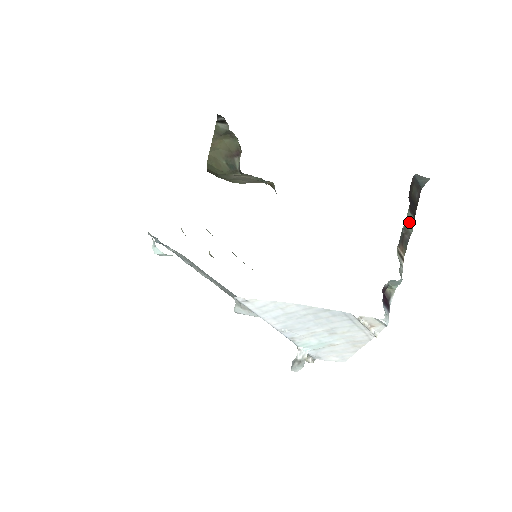
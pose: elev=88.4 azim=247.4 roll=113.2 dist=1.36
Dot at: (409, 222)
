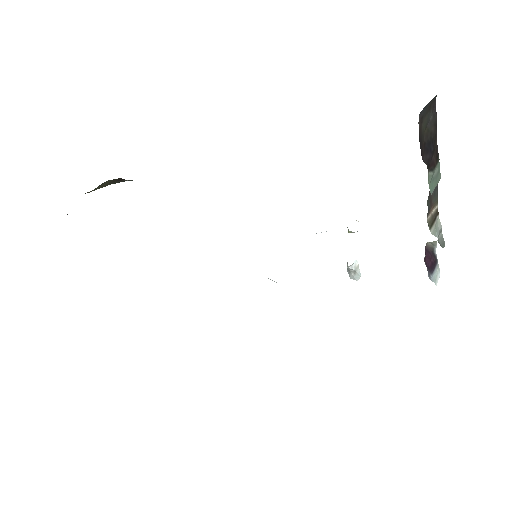
Dot at: (433, 181)
